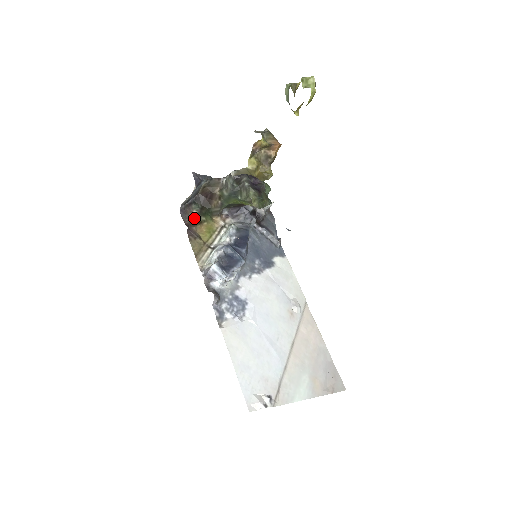
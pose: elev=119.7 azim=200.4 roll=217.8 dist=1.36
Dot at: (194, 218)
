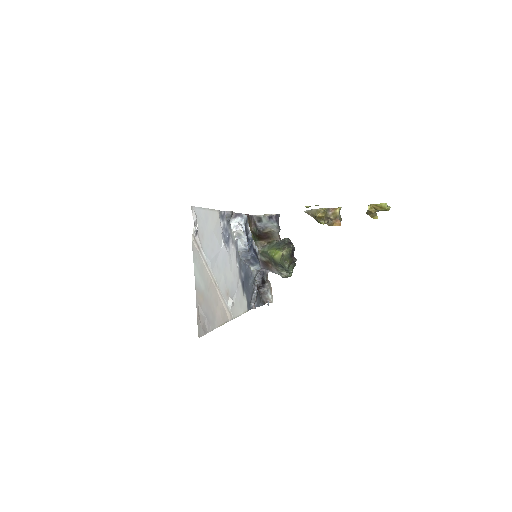
Dot at: (251, 226)
